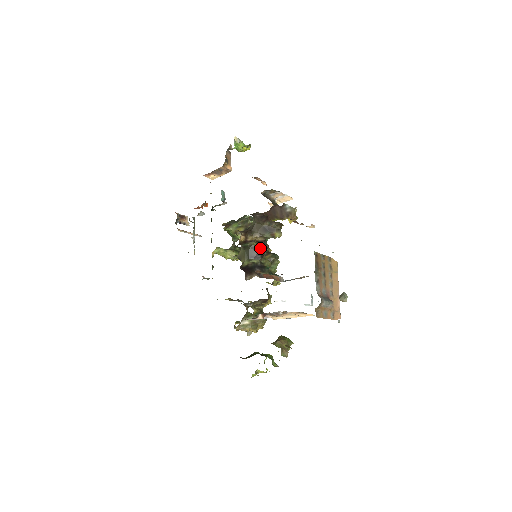
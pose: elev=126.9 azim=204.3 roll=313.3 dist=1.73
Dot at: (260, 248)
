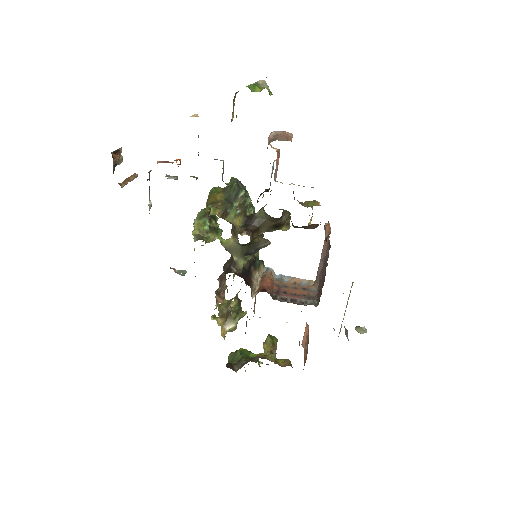
Dot at: (260, 244)
